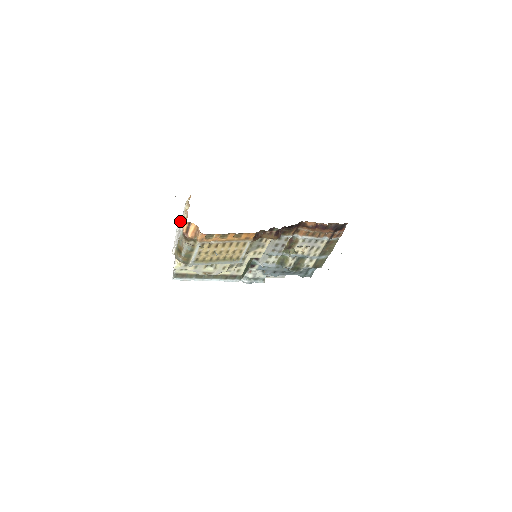
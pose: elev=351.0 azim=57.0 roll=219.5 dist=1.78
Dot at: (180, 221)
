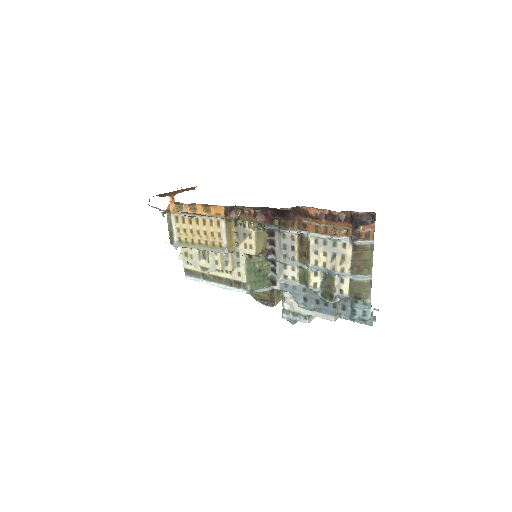
Dot at: occluded
